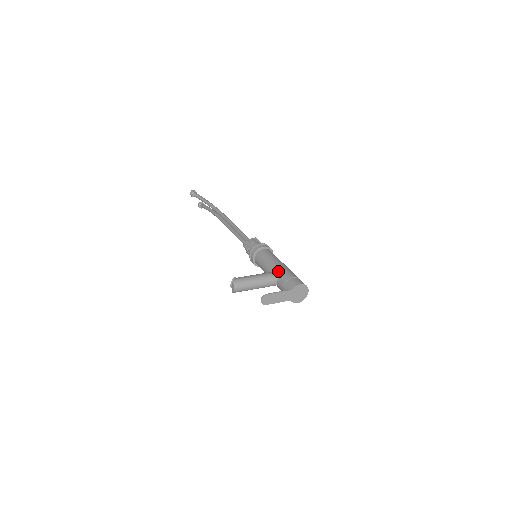
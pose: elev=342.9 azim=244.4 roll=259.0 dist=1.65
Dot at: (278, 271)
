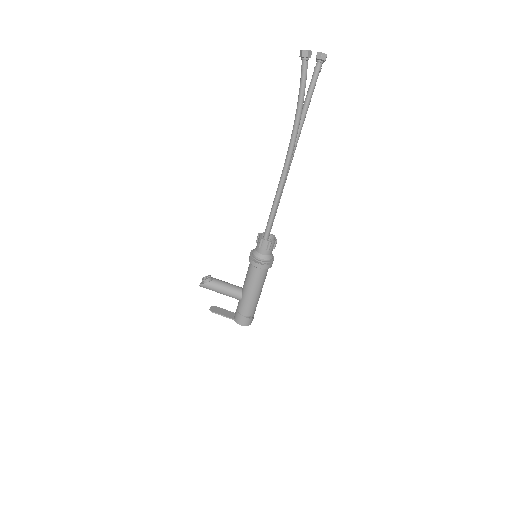
Dot at: (242, 299)
